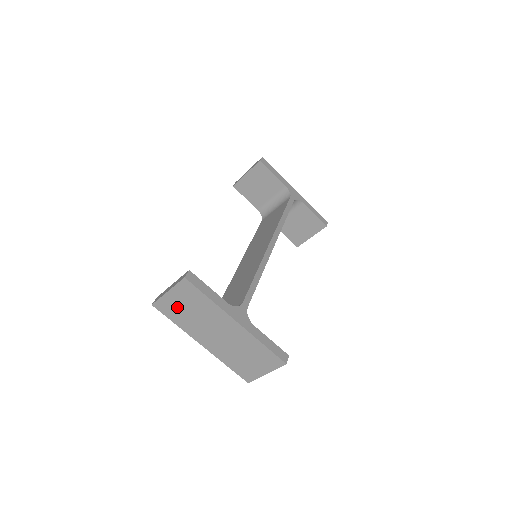
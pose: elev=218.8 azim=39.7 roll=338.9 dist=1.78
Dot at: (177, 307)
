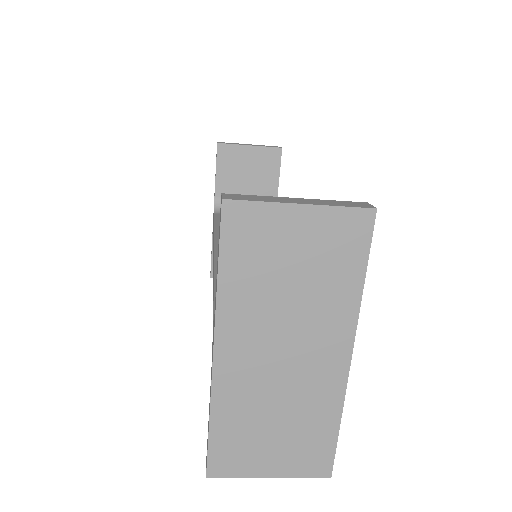
Dot at: (275, 247)
